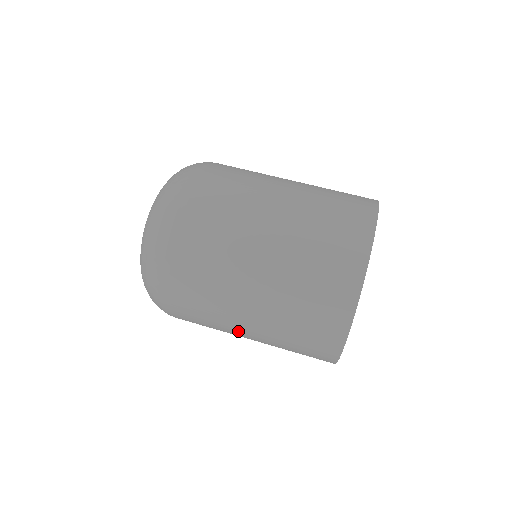
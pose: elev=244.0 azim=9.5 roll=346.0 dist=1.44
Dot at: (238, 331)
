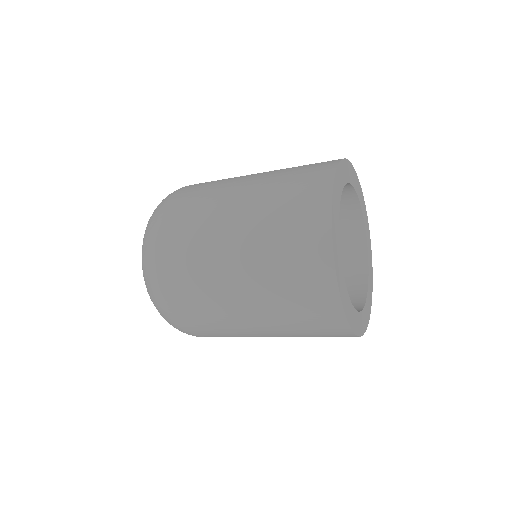
Dot at: occluded
